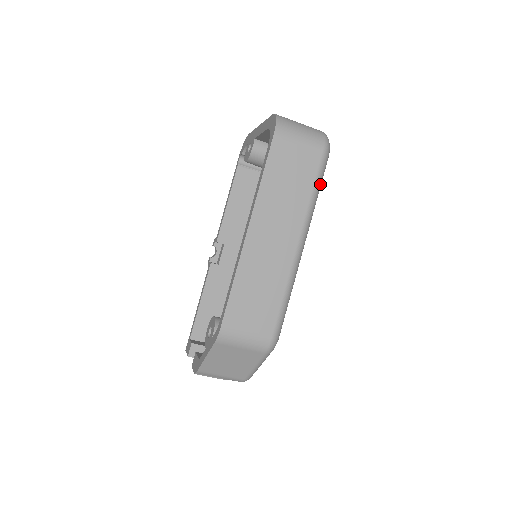
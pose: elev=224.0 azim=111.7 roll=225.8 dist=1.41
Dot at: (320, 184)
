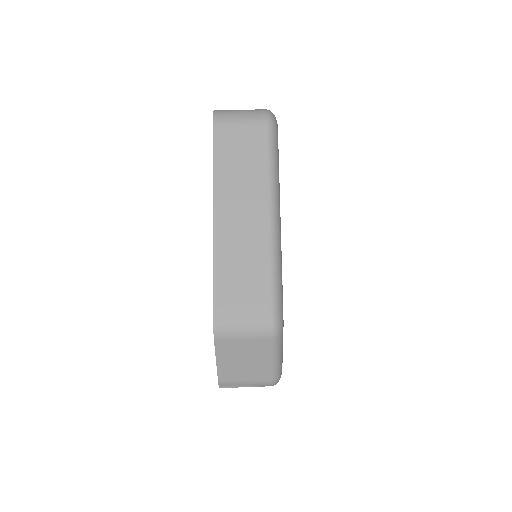
Dot at: (275, 154)
